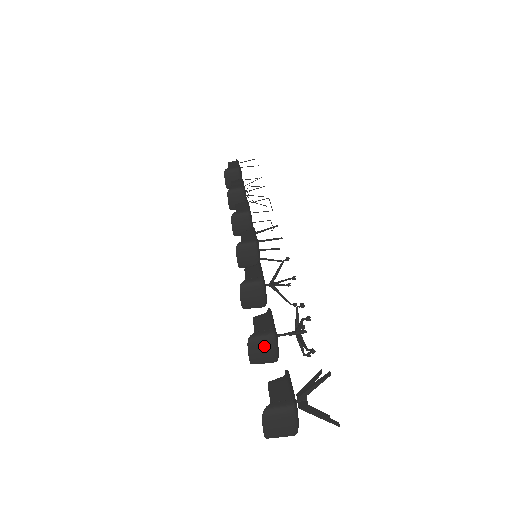
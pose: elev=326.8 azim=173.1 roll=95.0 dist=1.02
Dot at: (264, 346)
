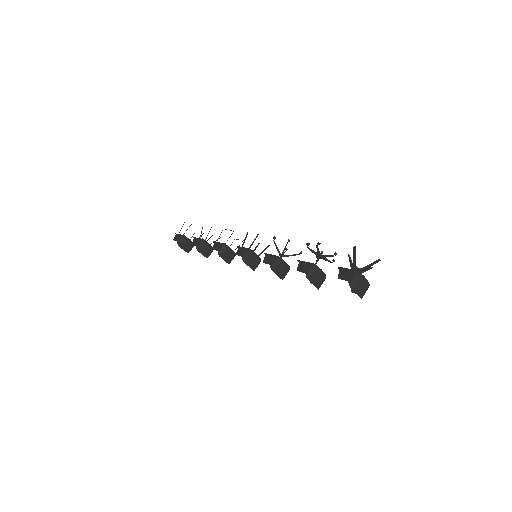
Dot at: (316, 274)
